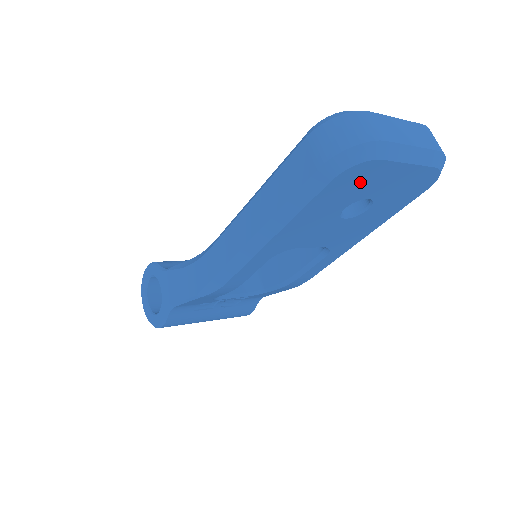
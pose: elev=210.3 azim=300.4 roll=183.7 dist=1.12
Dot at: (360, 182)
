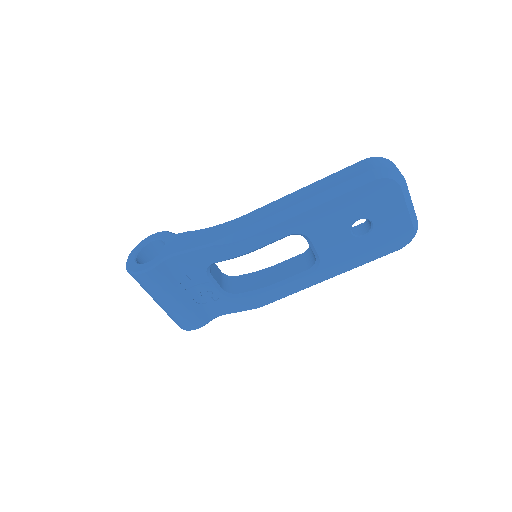
Dot at: (381, 199)
